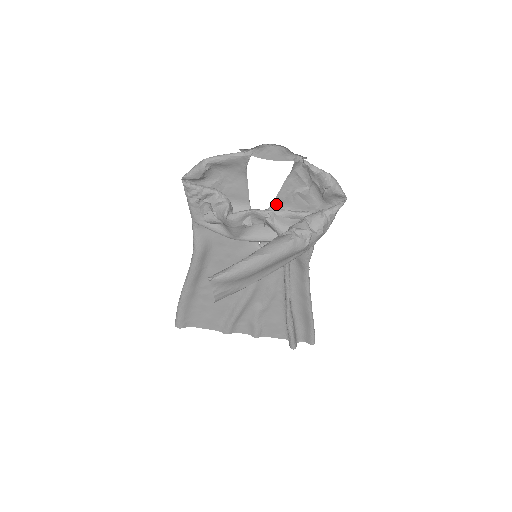
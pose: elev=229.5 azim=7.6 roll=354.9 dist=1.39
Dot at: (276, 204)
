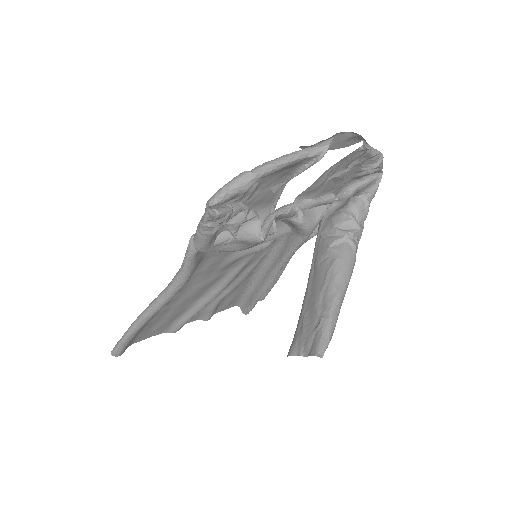
Dot at: (301, 195)
